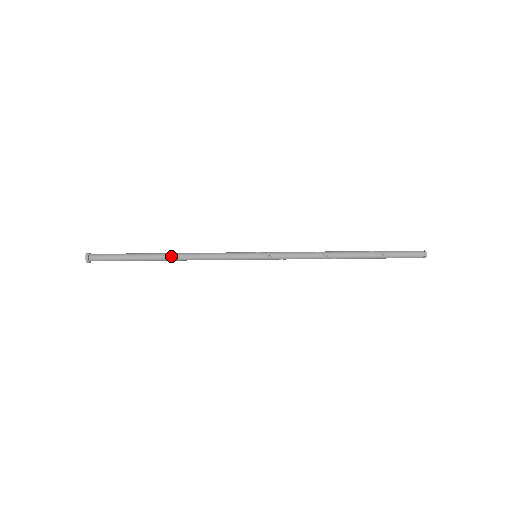
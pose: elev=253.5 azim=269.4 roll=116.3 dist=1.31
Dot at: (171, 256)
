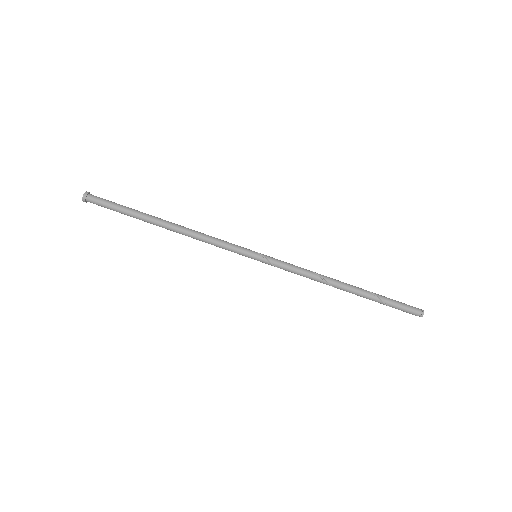
Dot at: (171, 226)
